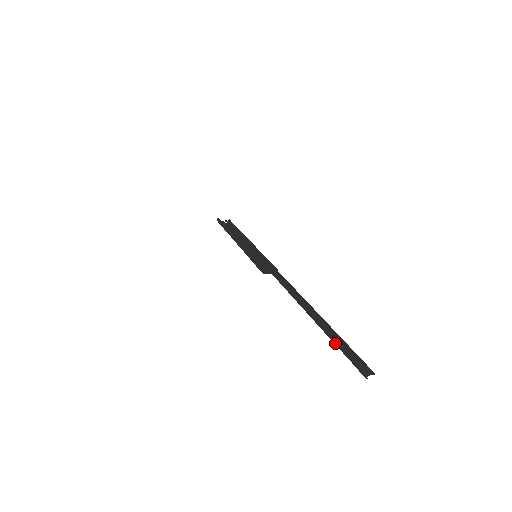
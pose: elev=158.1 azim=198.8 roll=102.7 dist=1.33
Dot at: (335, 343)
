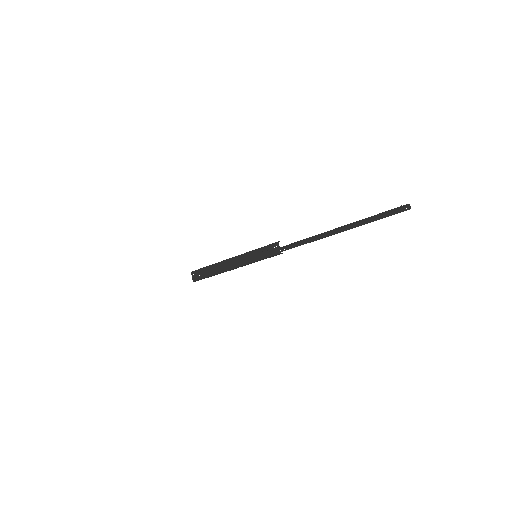
Dot at: occluded
